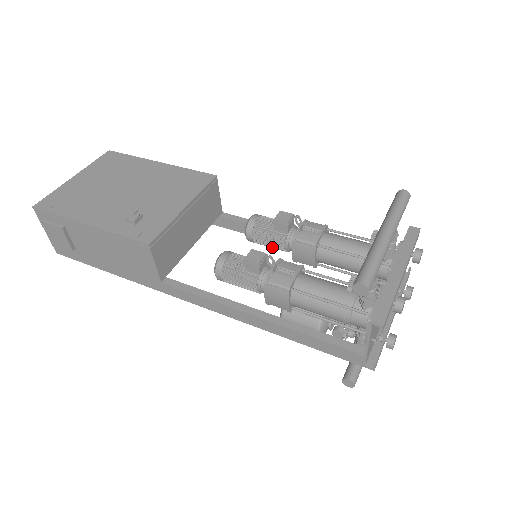
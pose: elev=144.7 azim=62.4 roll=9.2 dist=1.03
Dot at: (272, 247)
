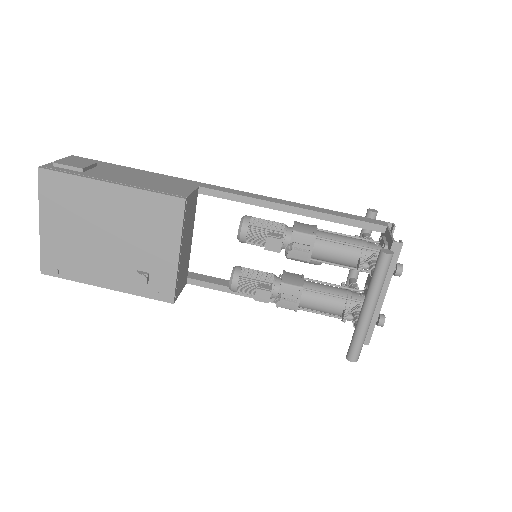
Dot at: occluded
